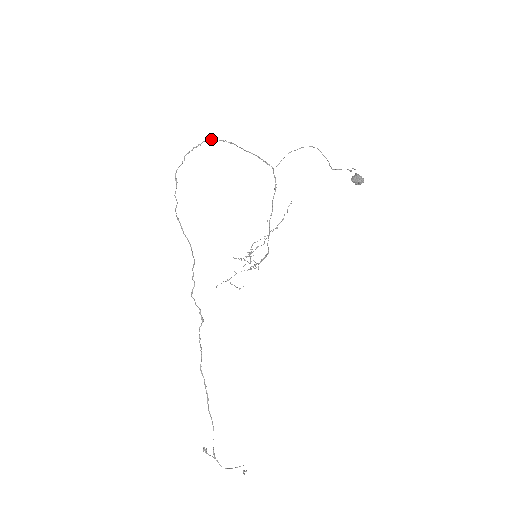
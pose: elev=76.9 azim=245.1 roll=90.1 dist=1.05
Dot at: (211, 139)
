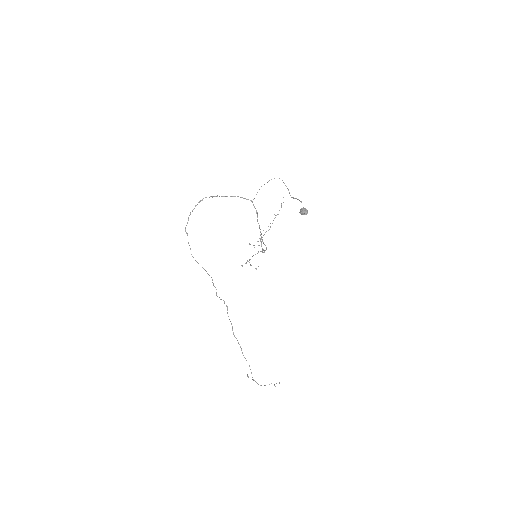
Dot at: occluded
